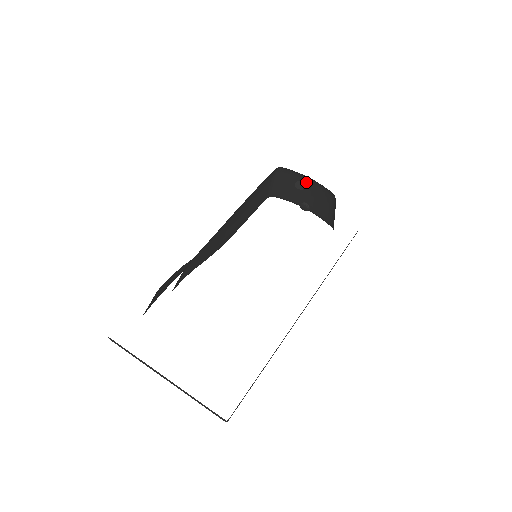
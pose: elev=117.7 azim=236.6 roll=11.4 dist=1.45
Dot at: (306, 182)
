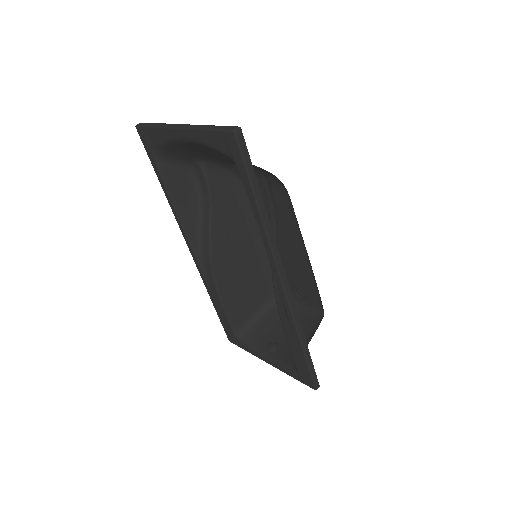
Dot at: occluded
